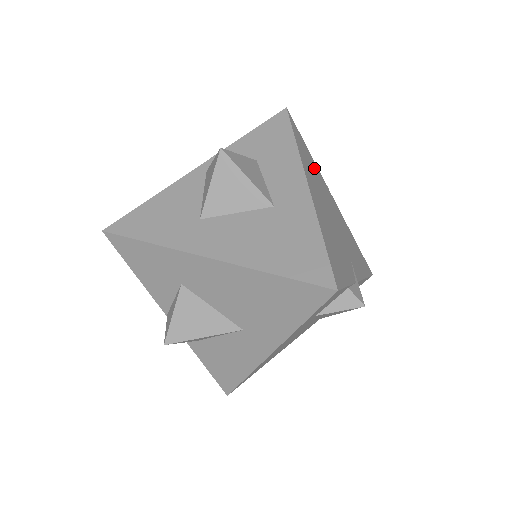
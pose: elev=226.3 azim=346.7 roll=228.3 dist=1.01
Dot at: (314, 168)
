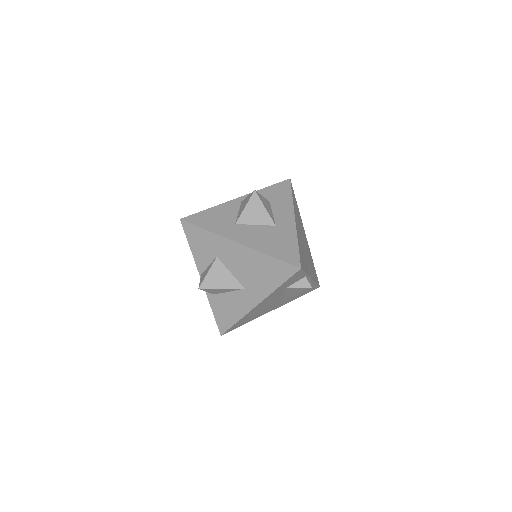
Dot at: occluded
